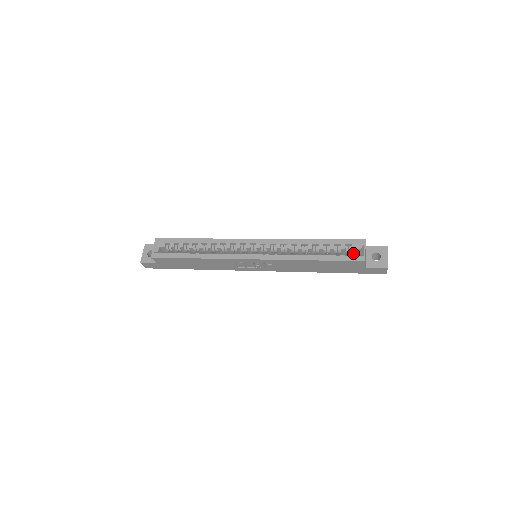
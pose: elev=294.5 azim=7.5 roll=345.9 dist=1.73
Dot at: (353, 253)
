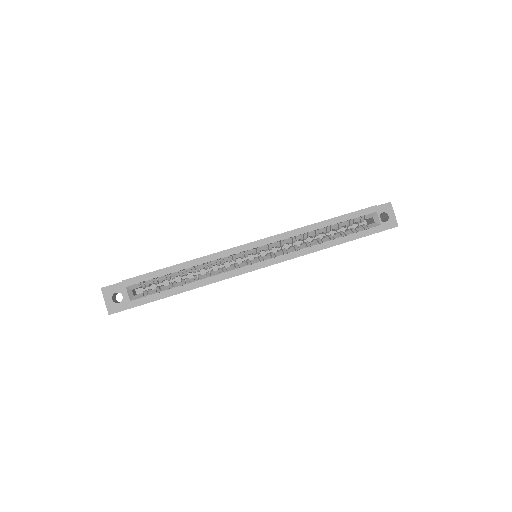
Dot at: occluded
